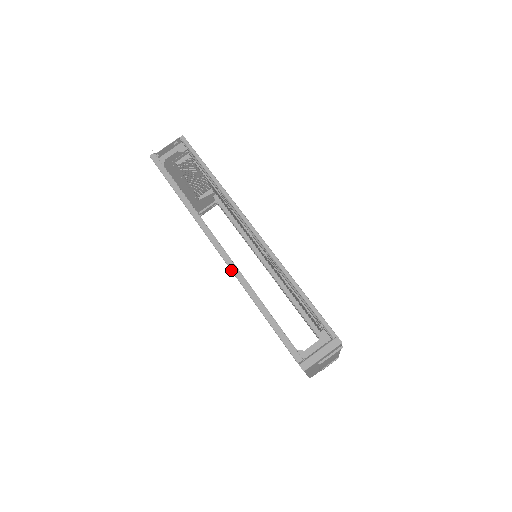
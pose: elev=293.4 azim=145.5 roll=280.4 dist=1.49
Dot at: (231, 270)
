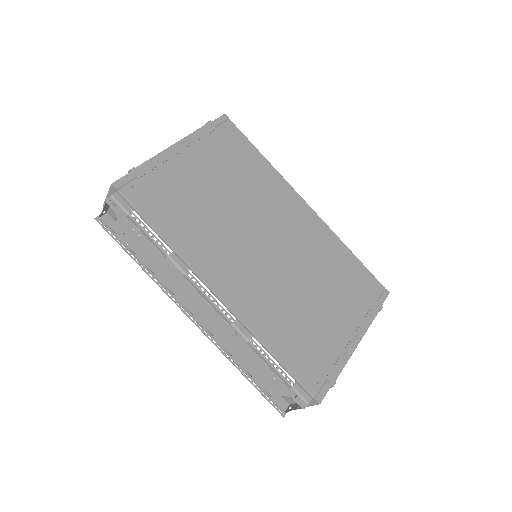
Dot at: occluded
